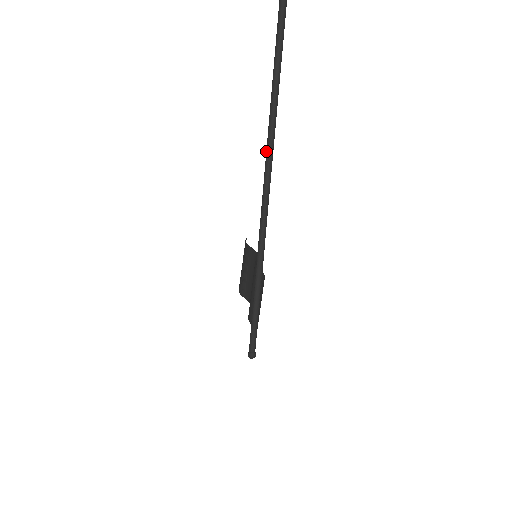
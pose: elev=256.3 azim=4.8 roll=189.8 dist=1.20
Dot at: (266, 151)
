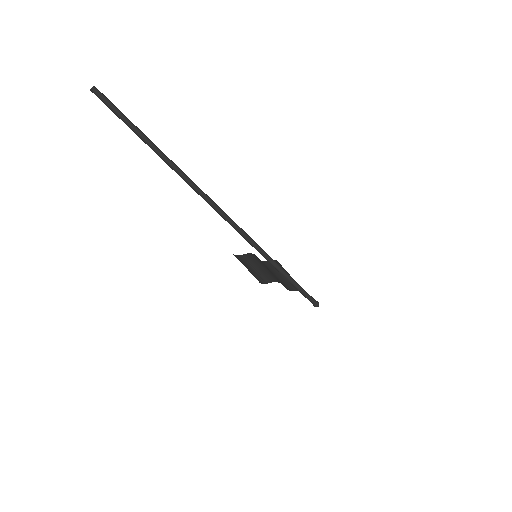
Dot at: occluded
